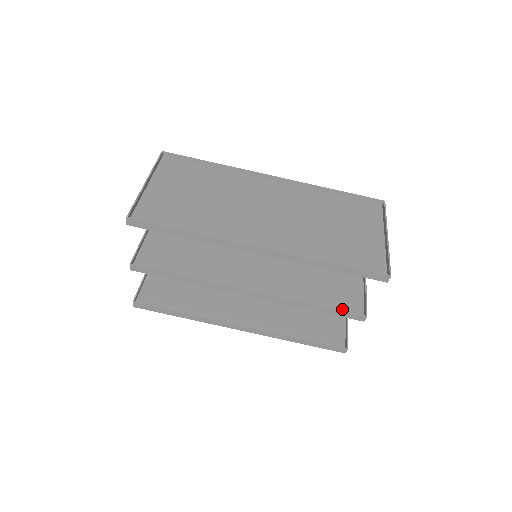
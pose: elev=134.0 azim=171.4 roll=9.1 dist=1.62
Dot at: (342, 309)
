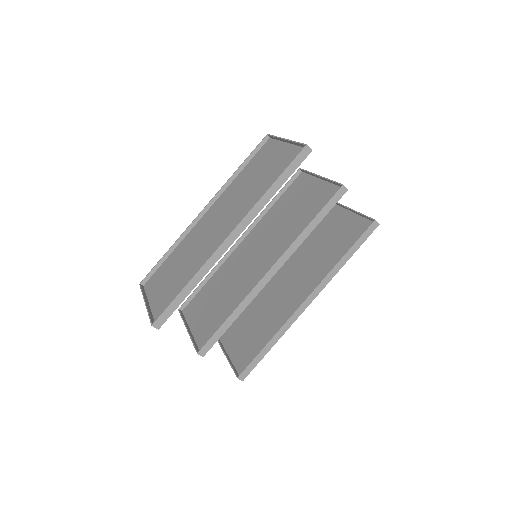
Dot at: occluded
